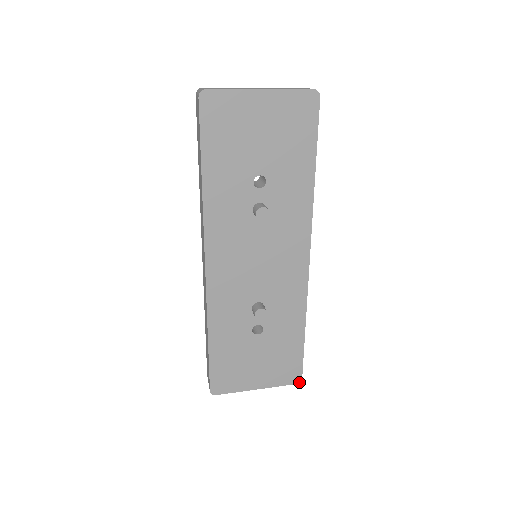
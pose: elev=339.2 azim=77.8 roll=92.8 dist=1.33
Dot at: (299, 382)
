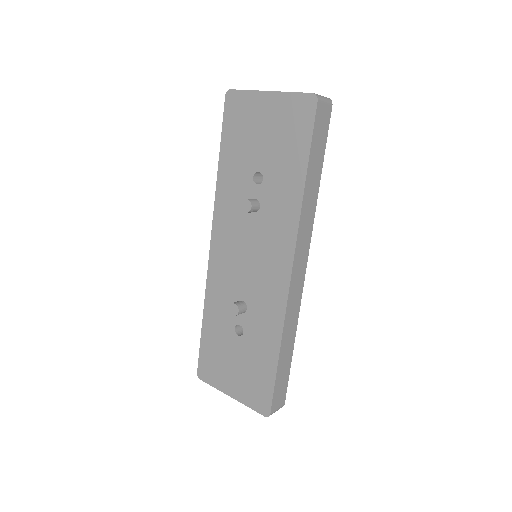
Dot at: (267, 416)
